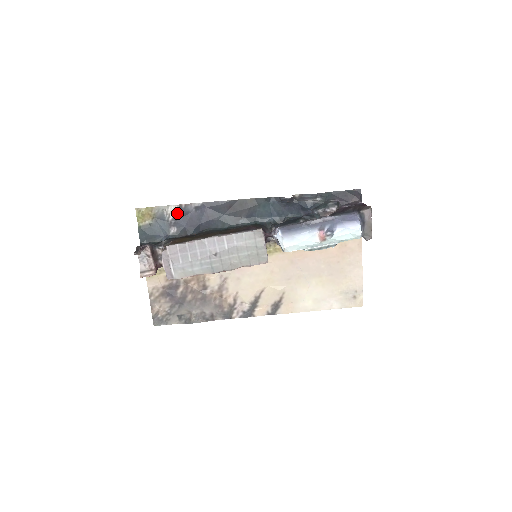
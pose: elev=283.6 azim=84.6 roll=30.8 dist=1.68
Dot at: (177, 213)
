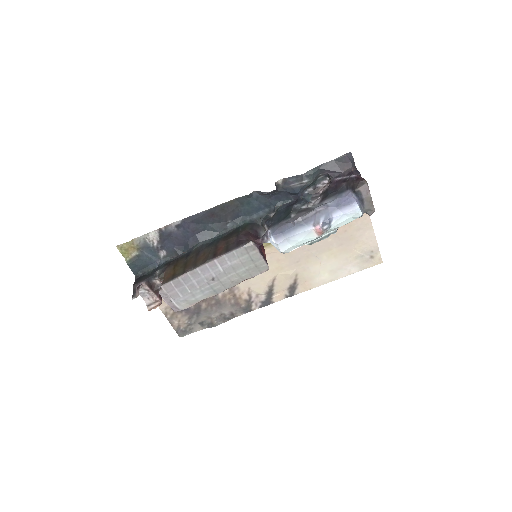
Dot at: (160, 237)
